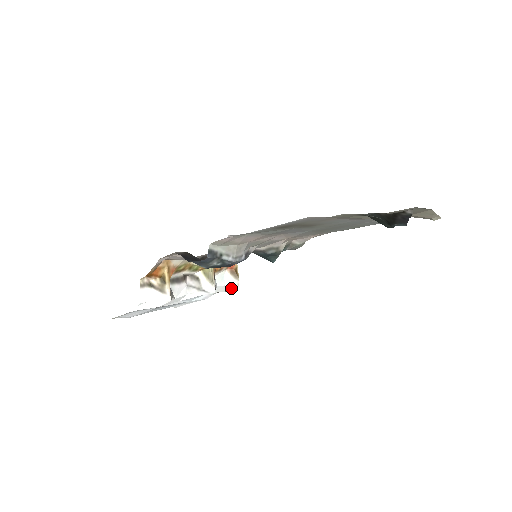
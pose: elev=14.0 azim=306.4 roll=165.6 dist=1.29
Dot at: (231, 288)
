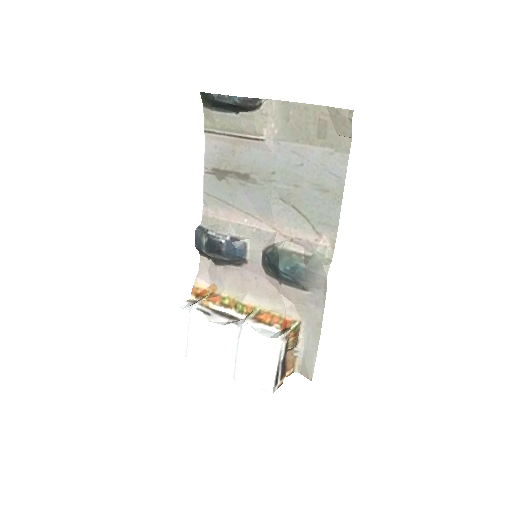
Dot at: (276, 344)
